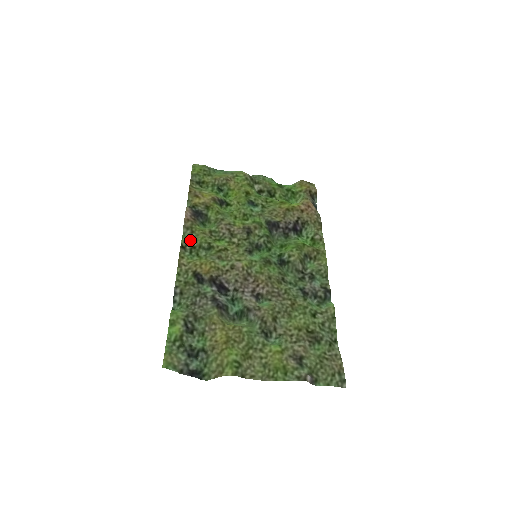
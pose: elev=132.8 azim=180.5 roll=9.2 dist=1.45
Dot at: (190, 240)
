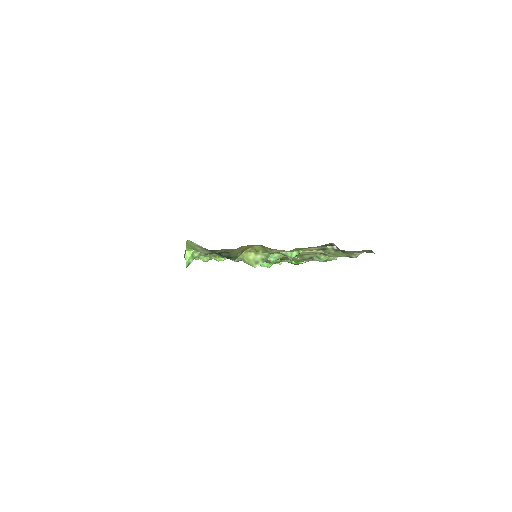
Dot at: occluded
